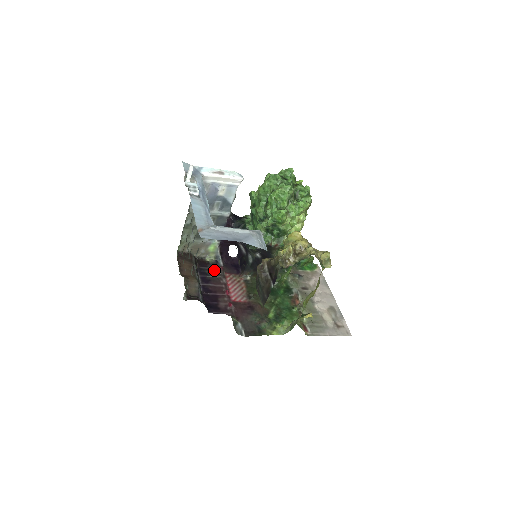
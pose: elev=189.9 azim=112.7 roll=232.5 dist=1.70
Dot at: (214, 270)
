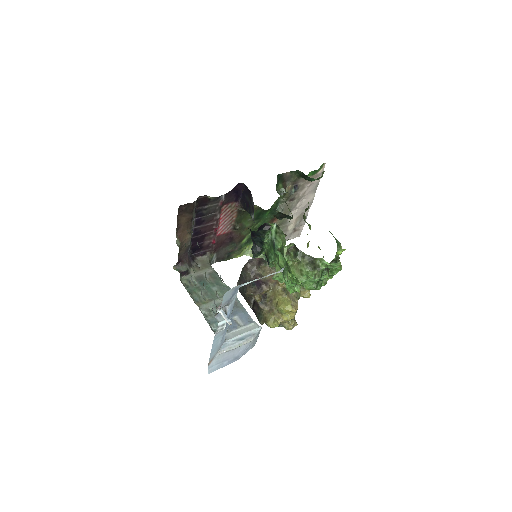
Dot at: (212, 207)
